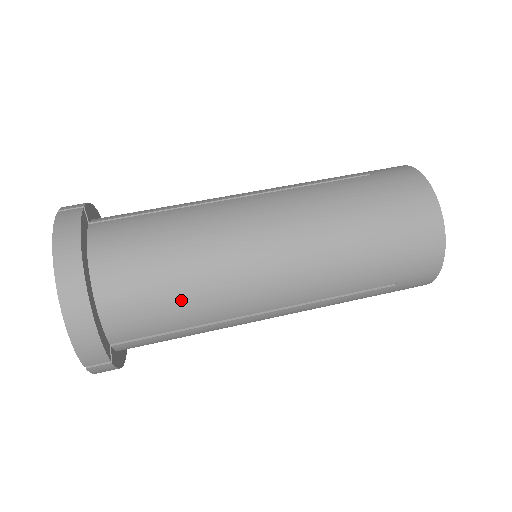
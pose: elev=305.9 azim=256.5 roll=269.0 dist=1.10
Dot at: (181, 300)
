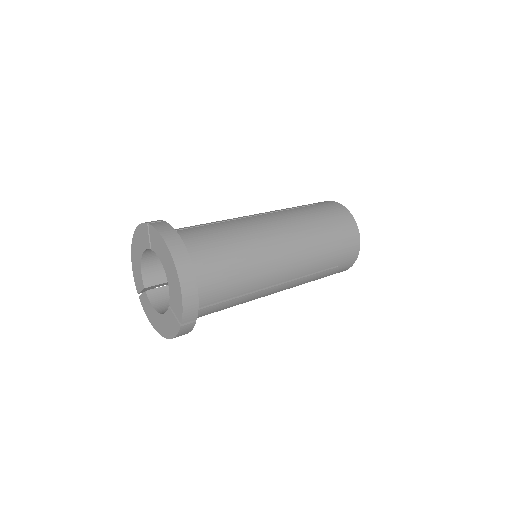
Dot at: (237, 275)
